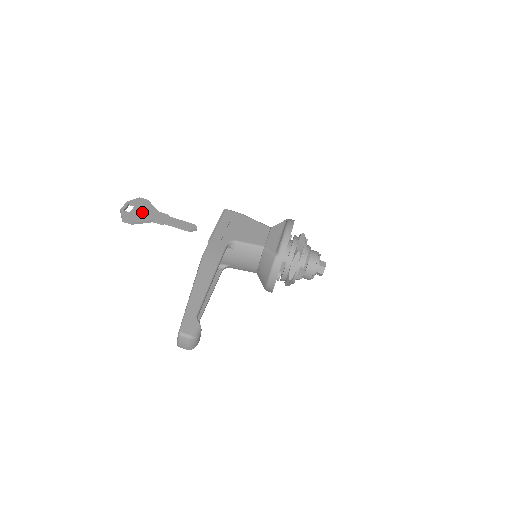
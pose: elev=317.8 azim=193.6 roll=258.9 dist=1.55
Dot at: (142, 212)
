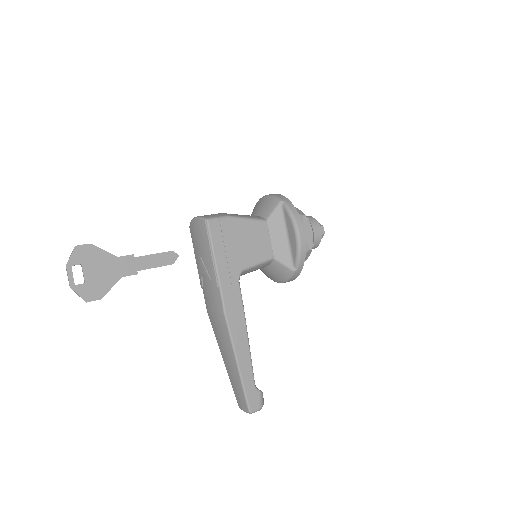
Dot at: (100, 272)
